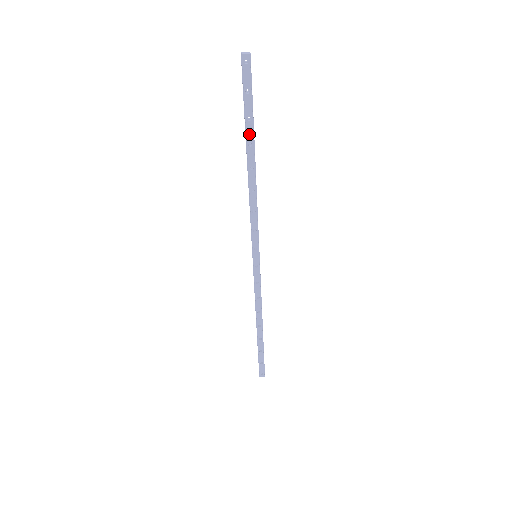
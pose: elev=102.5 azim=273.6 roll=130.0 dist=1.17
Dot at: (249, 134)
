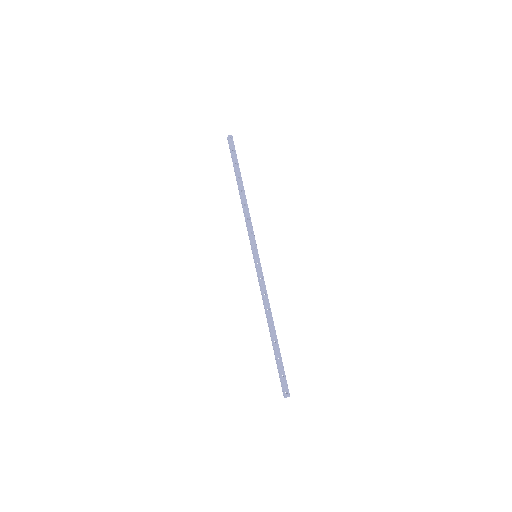
Dot at: (238, 172)
